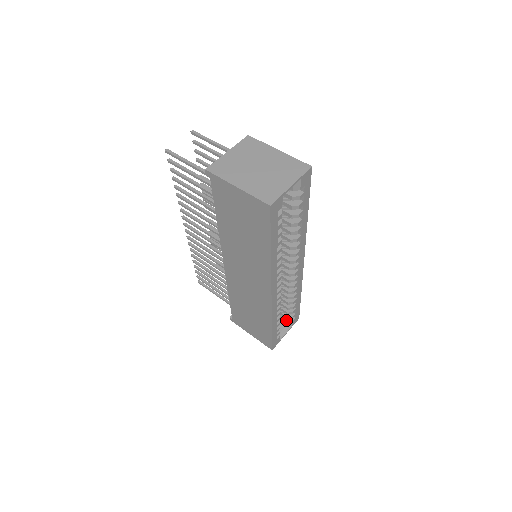
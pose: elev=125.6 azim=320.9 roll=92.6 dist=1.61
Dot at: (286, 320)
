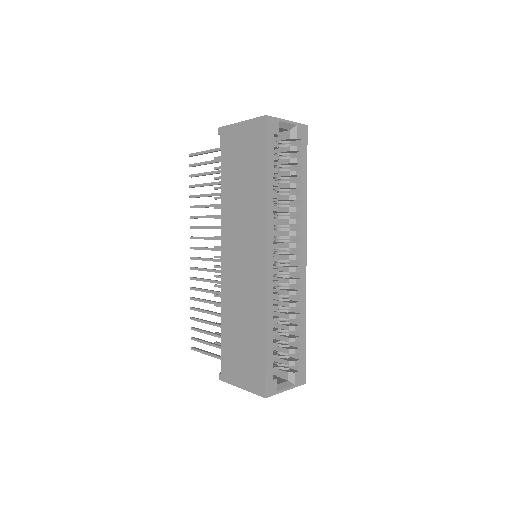
Dot at: (287, 371)
